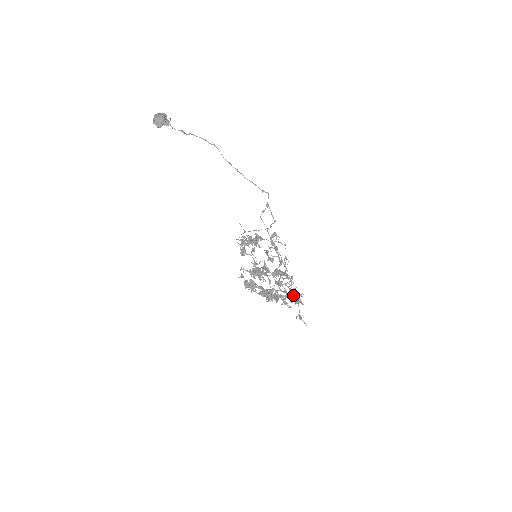
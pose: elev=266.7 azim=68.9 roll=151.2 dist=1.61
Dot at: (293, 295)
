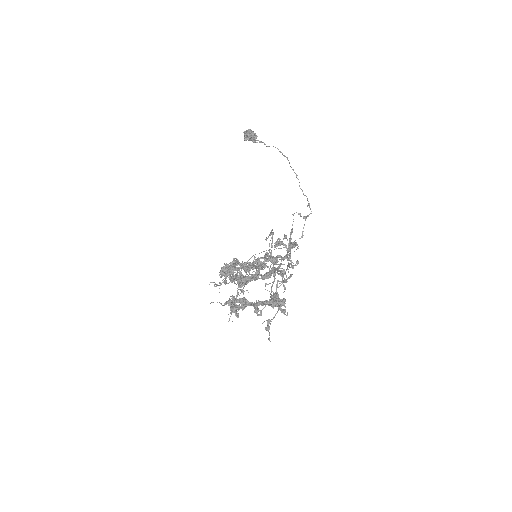
Dot at: (277, 297)
